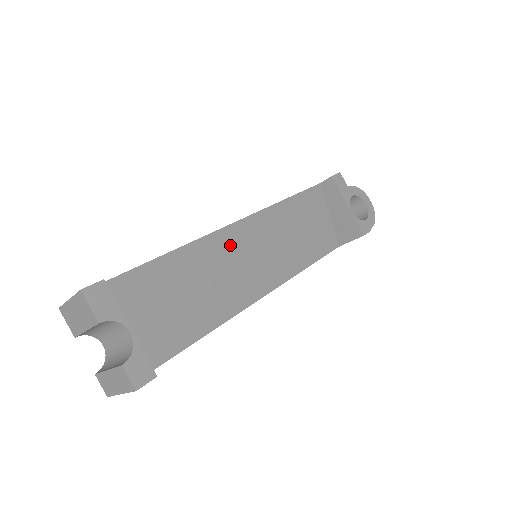
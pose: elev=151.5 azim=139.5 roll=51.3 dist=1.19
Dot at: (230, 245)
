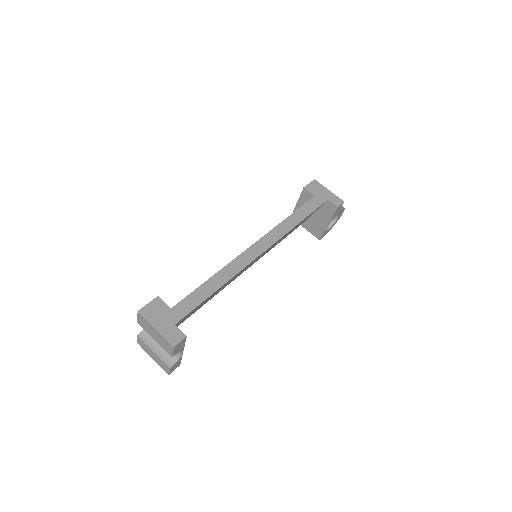
Dot at: occluded
